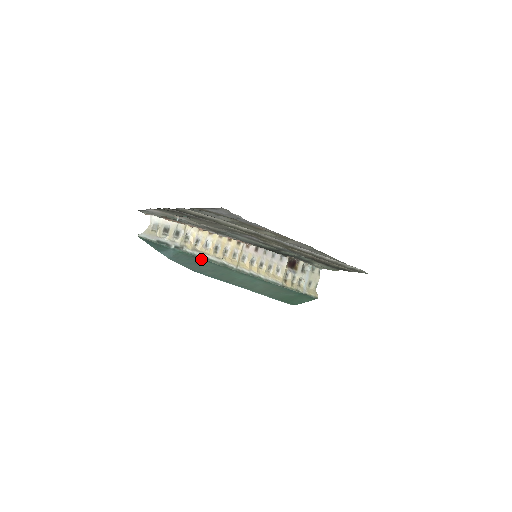
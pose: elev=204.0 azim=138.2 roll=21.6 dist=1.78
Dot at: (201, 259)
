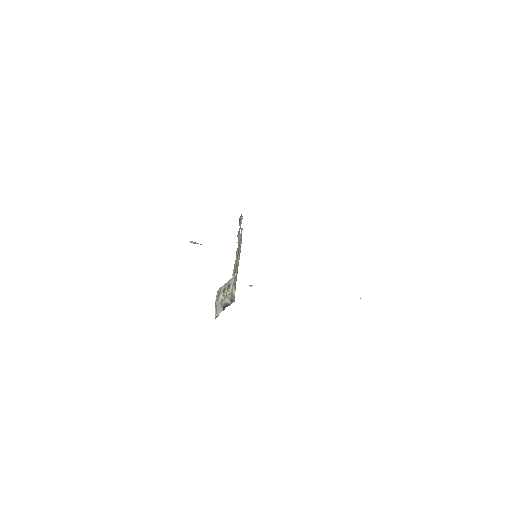
Dot at: occluded
